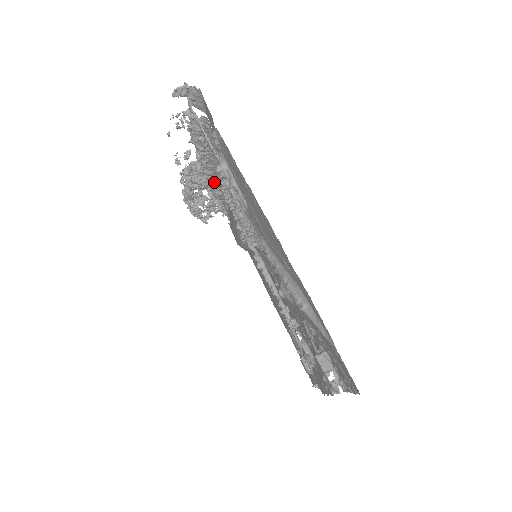
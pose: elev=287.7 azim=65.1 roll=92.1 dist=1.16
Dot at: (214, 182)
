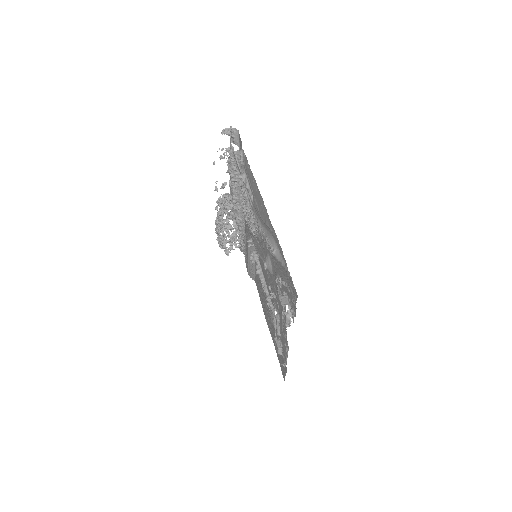
Dot at: (238, 208)
